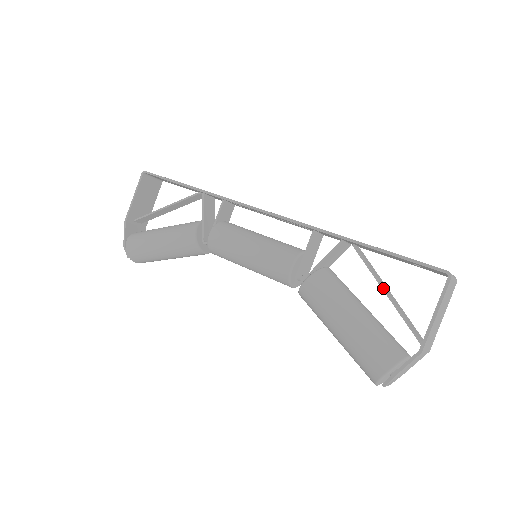
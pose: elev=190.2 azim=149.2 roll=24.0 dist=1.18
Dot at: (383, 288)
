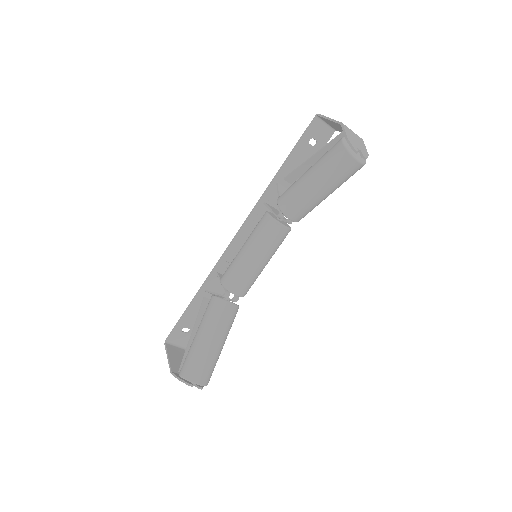
Dot at: (310, 158)
